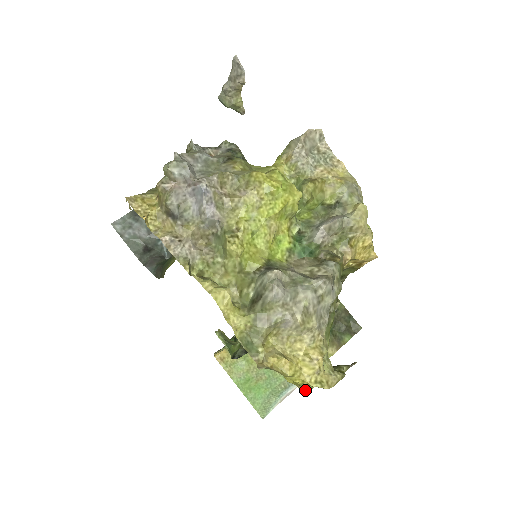
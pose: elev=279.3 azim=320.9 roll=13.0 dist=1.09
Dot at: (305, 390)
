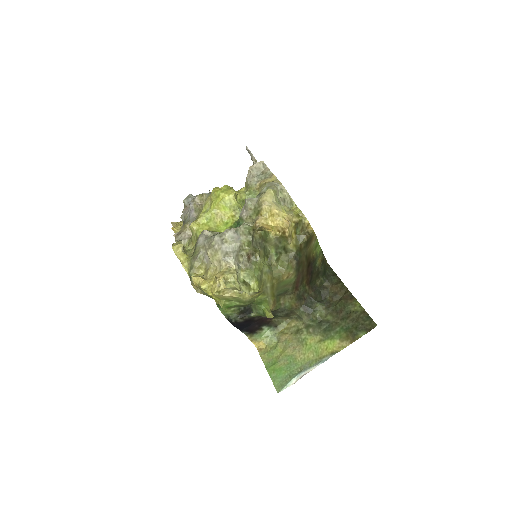
Dot at: (221, 304)
